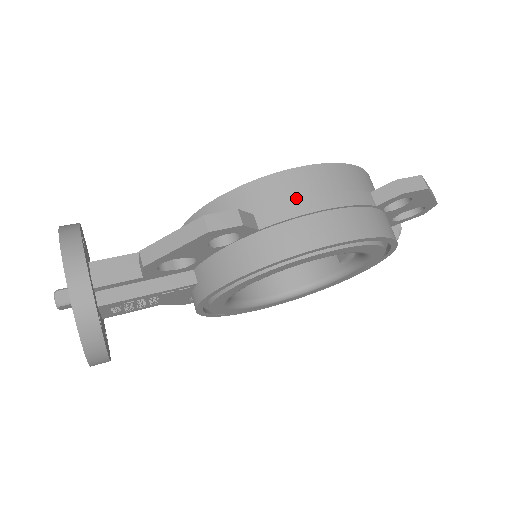
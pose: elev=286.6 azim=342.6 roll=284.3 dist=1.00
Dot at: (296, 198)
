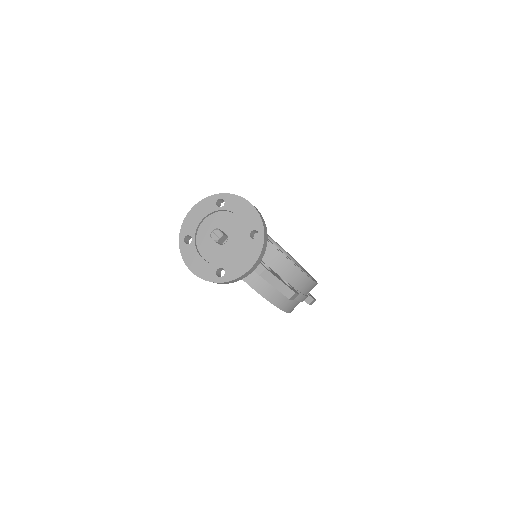
Dot at: (304, 293)
